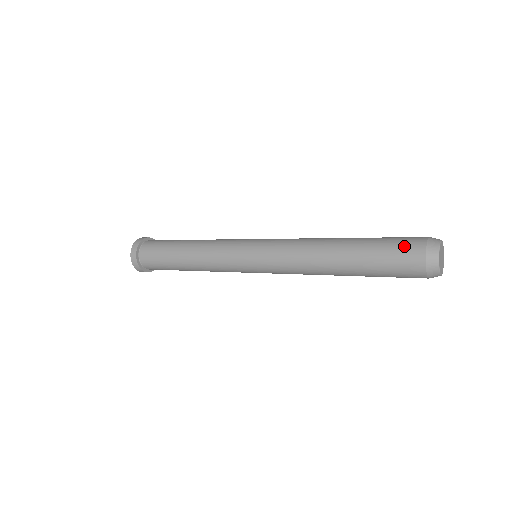
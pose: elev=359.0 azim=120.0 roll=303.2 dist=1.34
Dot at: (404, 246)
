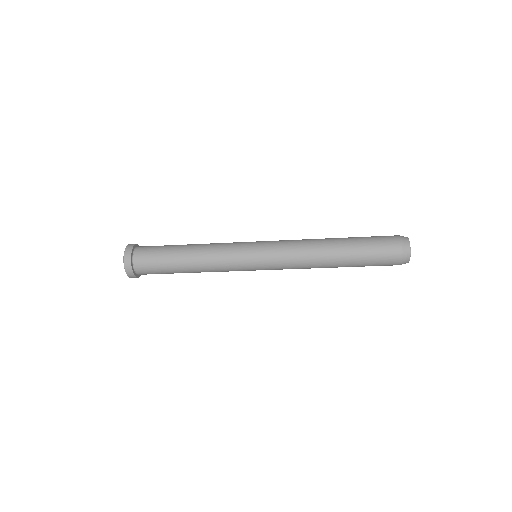
Dot at: (383, 236)
